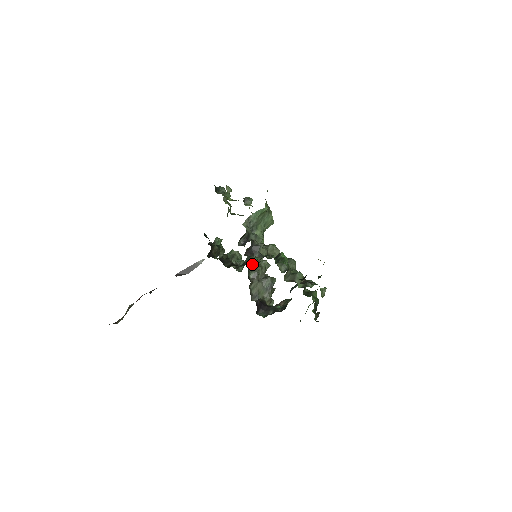
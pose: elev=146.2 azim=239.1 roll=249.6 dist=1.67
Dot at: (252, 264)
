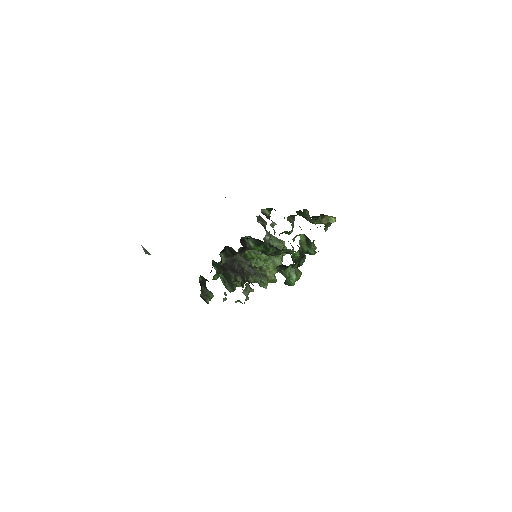
Dot at: occluded
